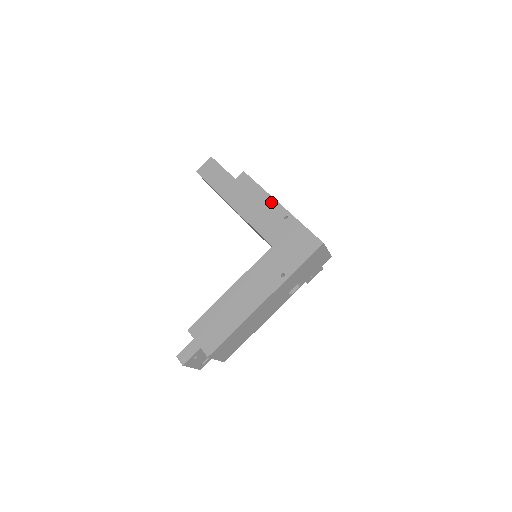
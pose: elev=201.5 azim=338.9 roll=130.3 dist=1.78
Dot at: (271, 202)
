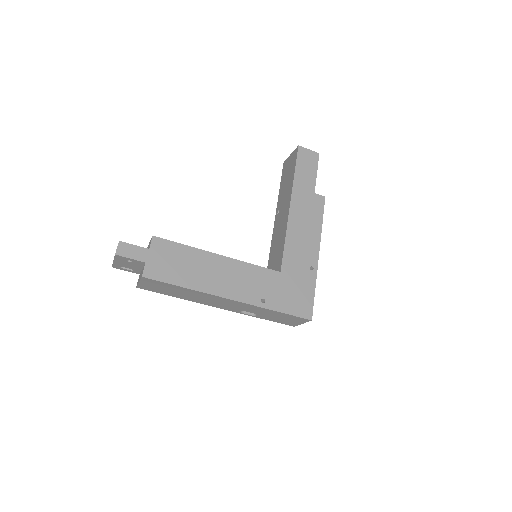
Dot at: (316, 244)
